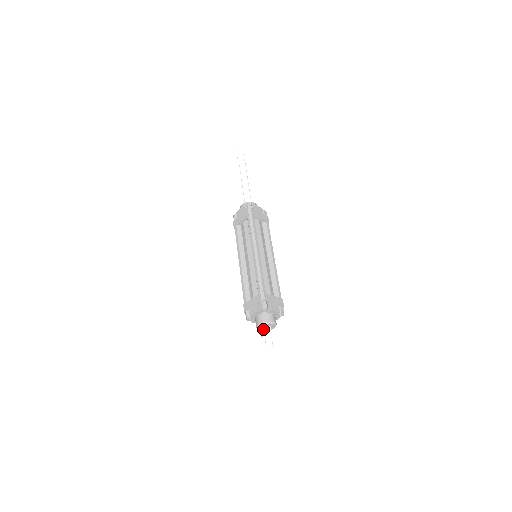
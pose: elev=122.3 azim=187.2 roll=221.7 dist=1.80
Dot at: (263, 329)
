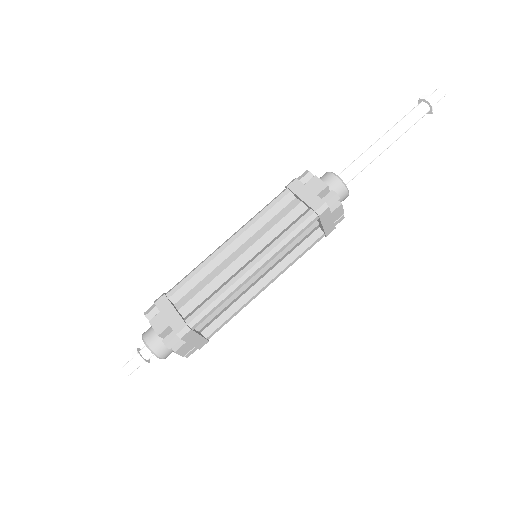
Dot at: (145, 347)
